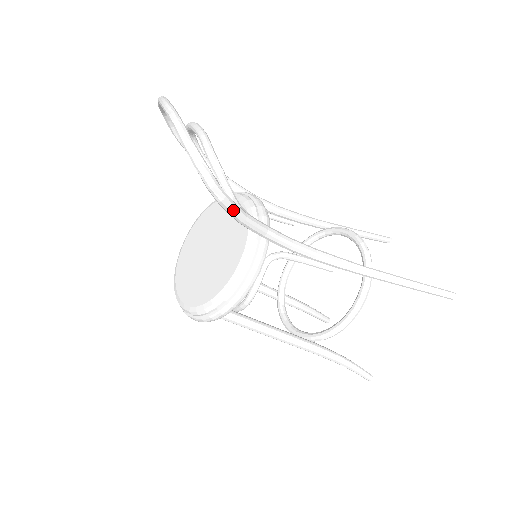
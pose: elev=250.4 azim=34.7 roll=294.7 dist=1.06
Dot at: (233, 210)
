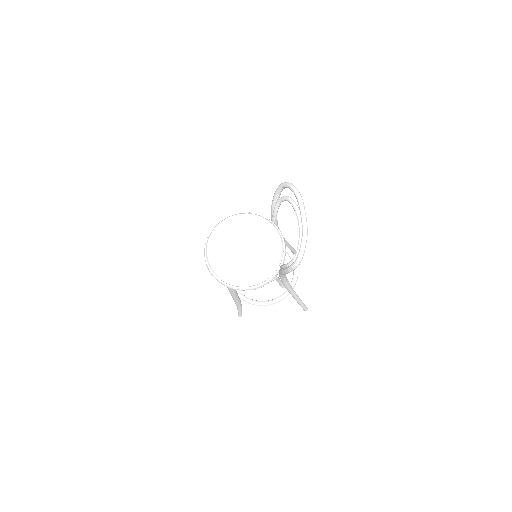
Dot at: occluded
